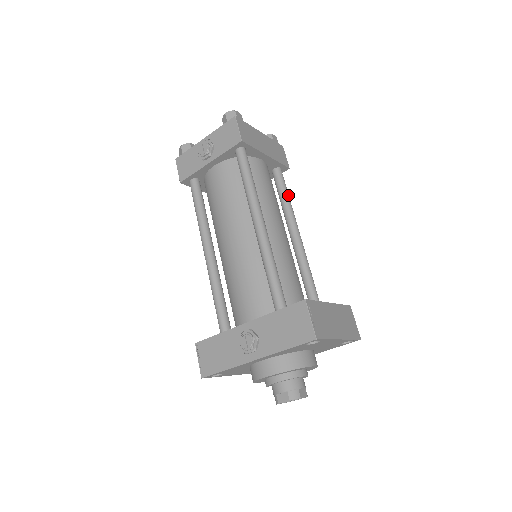
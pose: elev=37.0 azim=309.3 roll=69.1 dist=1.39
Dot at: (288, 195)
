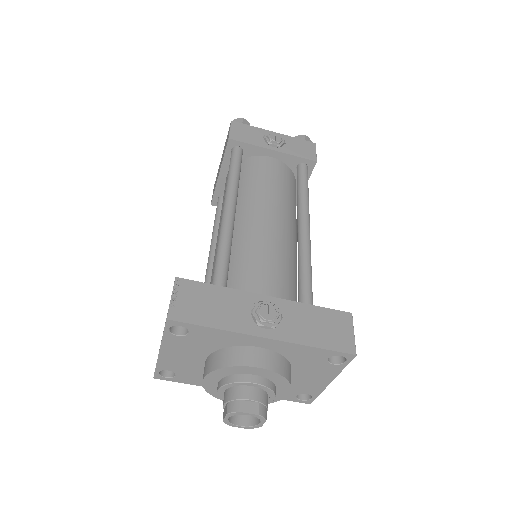
Dot at: occluded
